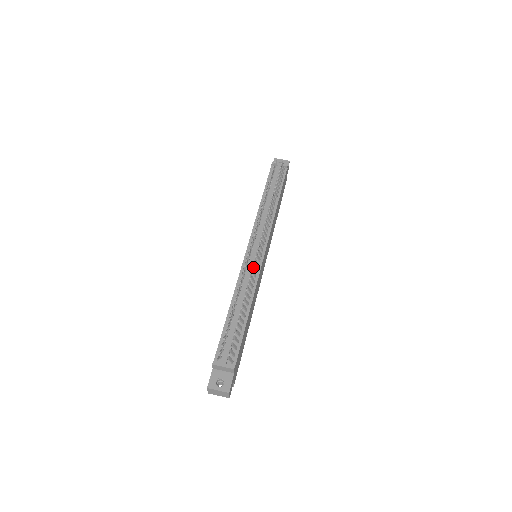
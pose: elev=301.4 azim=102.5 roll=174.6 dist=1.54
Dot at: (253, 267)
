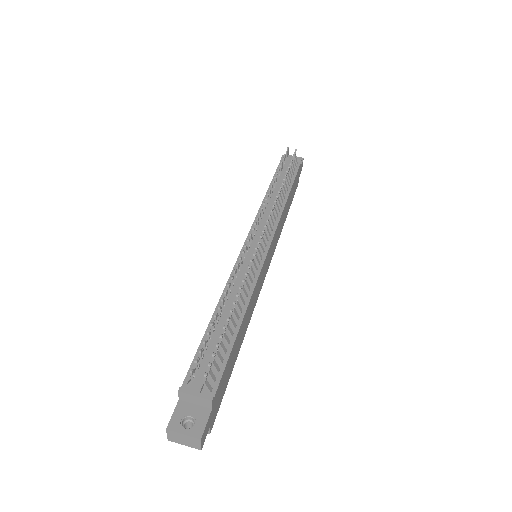
Dot at: (251, 260)
